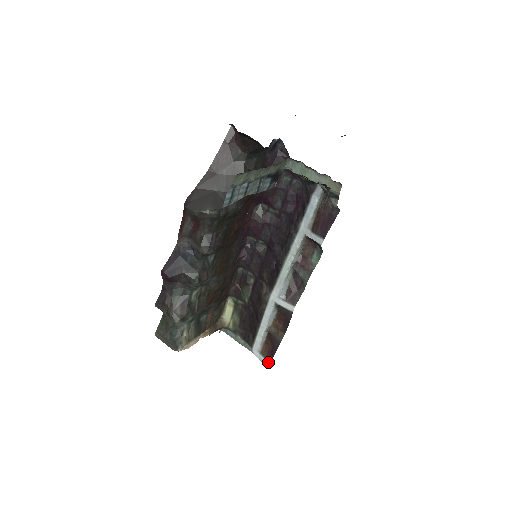
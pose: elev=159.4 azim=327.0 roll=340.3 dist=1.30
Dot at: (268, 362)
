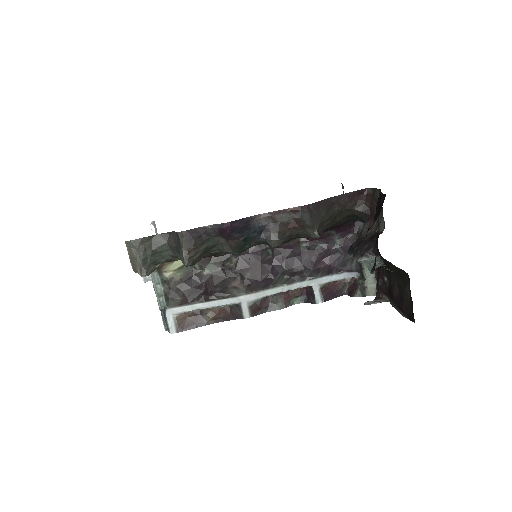
Dot at: (176, 330)
